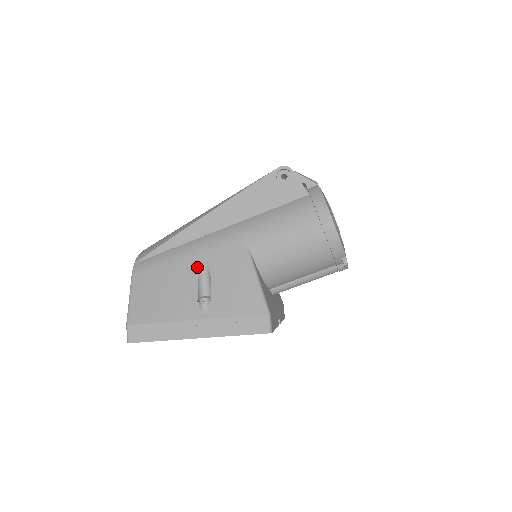
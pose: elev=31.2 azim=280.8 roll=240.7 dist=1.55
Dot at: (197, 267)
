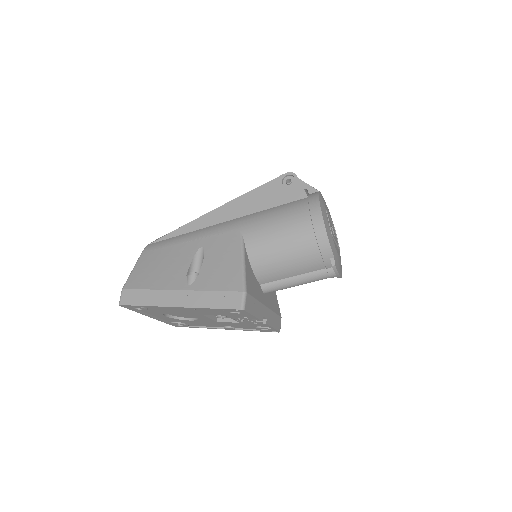
Dot at: (195, 248)
